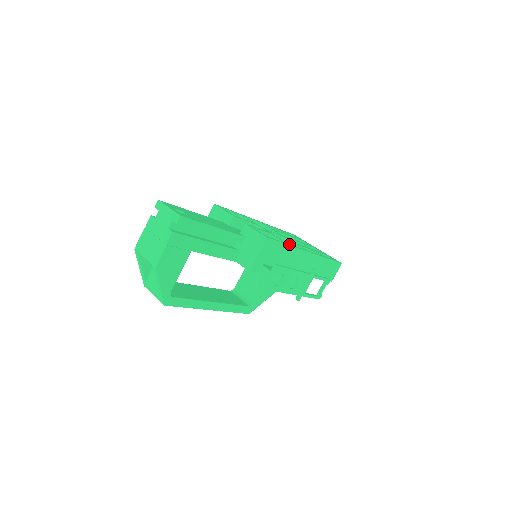
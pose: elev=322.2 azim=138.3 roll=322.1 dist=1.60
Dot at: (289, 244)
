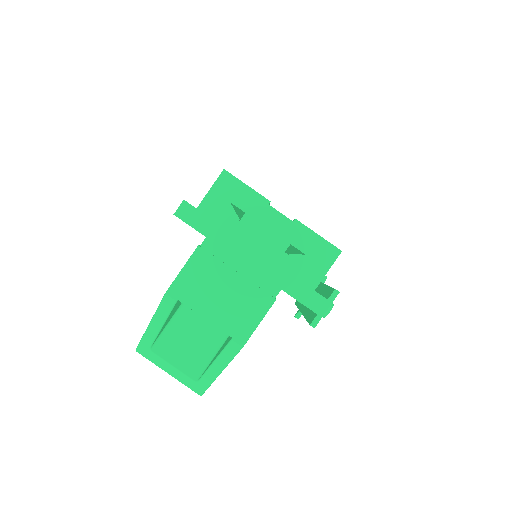
Dot at: occluded
